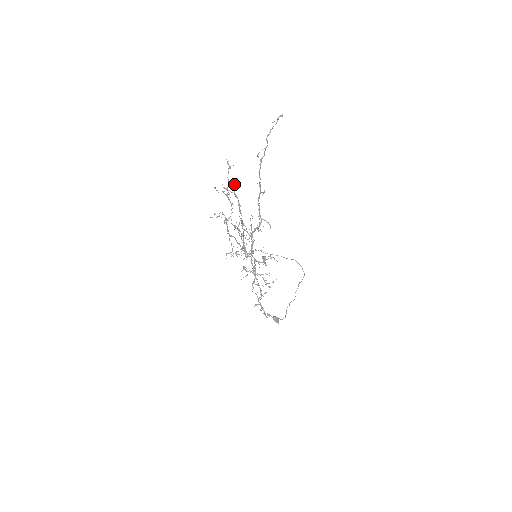
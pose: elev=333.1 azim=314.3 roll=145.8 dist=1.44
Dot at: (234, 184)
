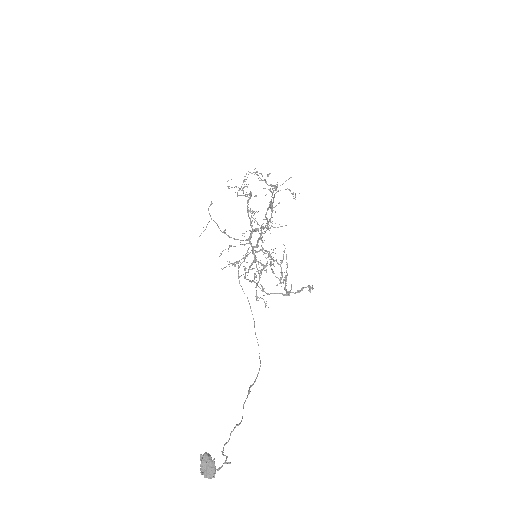
Dot at: (268, 174)
